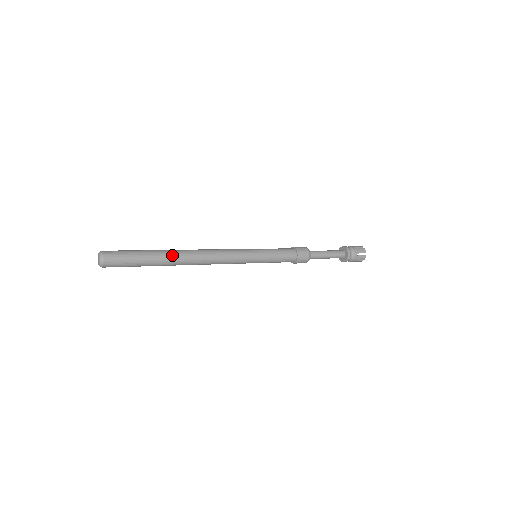
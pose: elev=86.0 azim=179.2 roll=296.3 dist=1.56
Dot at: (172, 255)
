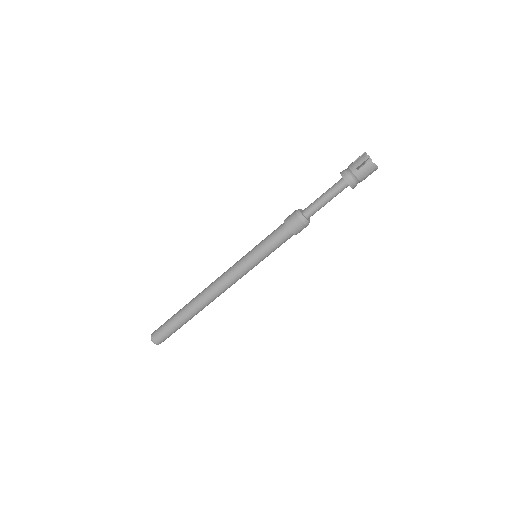
Dot at: (193, 312)
